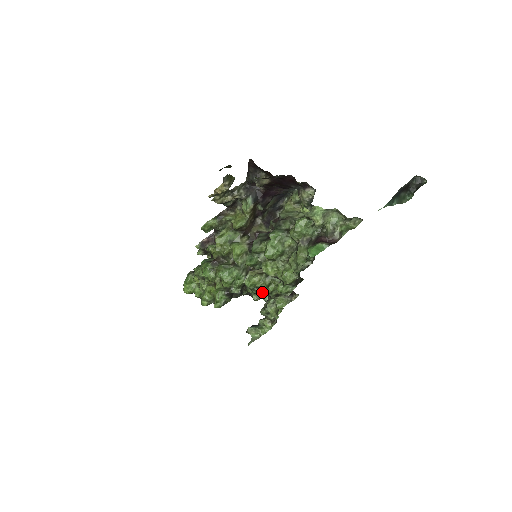
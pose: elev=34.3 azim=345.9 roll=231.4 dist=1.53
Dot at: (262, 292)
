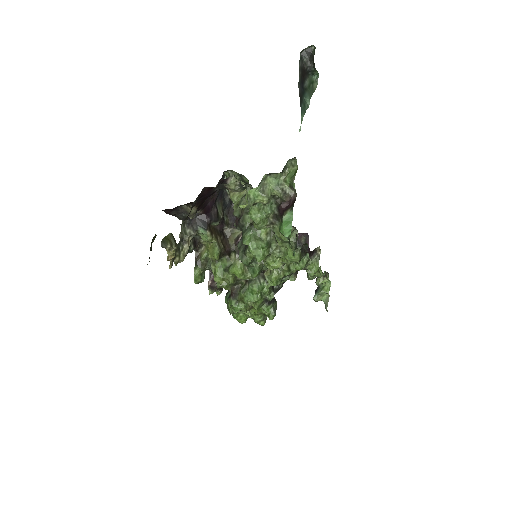
Dot at: (291, 274)
